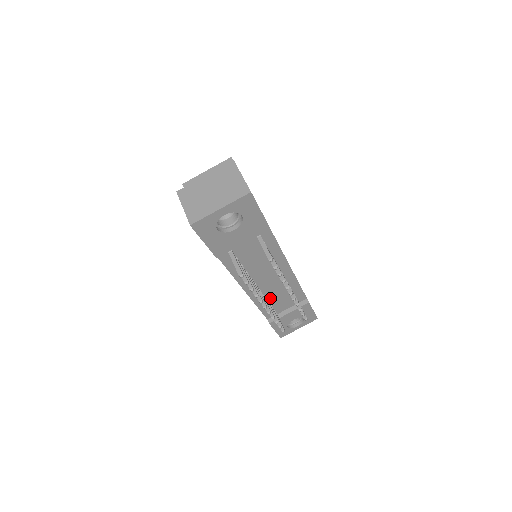
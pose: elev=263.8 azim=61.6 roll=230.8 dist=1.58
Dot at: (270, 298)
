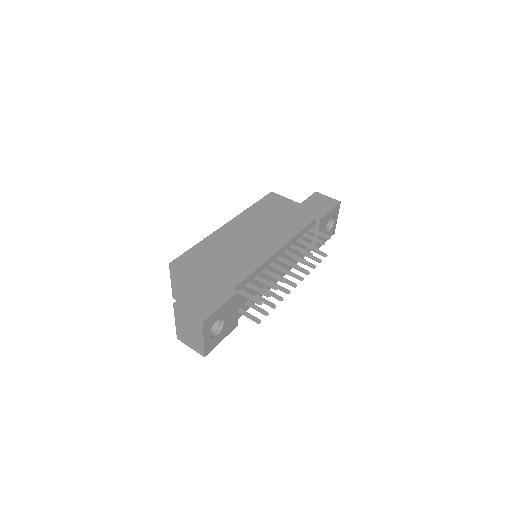
Dot at: occluded
